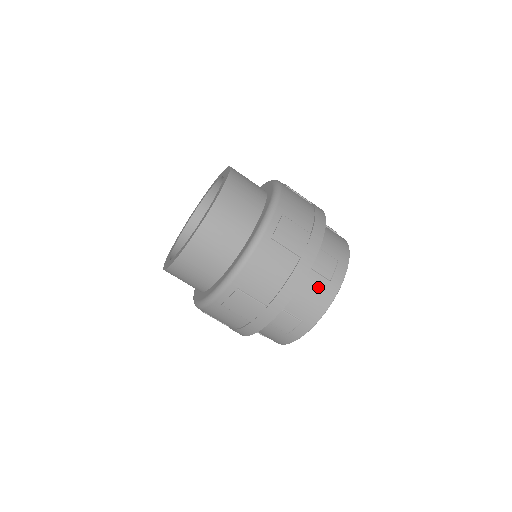
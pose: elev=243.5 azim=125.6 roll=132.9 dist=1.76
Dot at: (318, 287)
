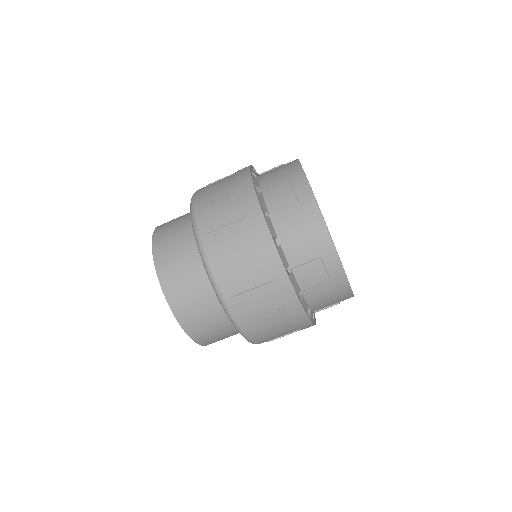
Dot at: (325, 291)
